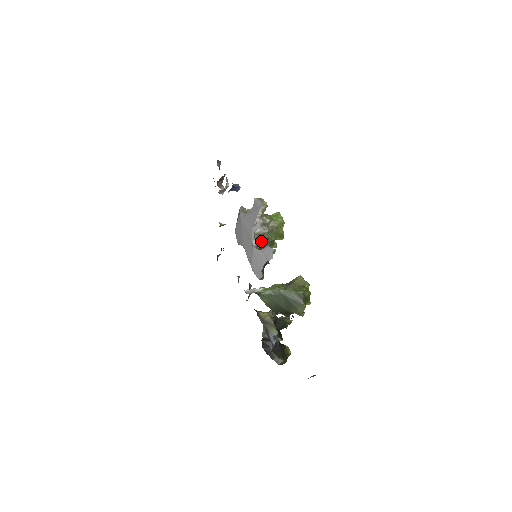
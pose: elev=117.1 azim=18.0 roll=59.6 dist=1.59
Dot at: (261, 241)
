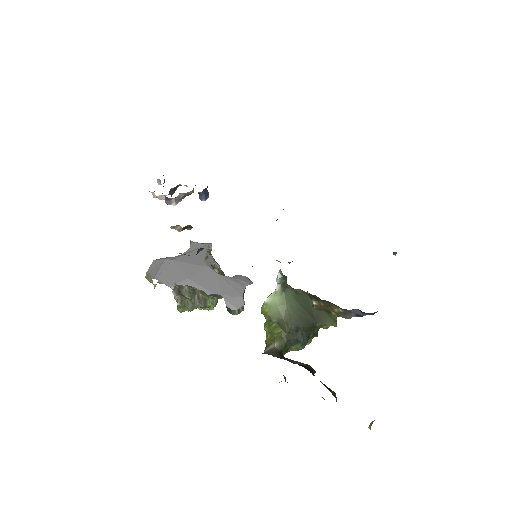
Dot at: occluded
